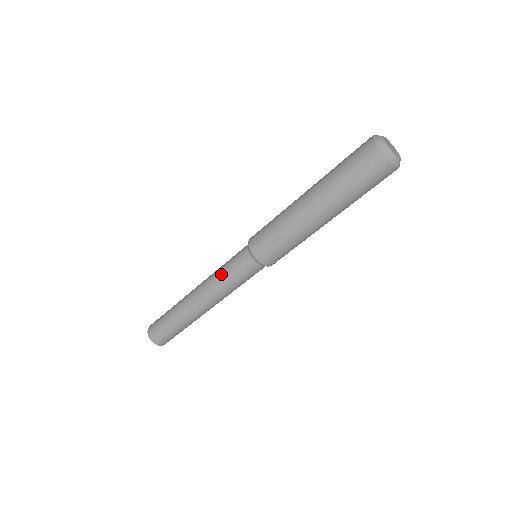
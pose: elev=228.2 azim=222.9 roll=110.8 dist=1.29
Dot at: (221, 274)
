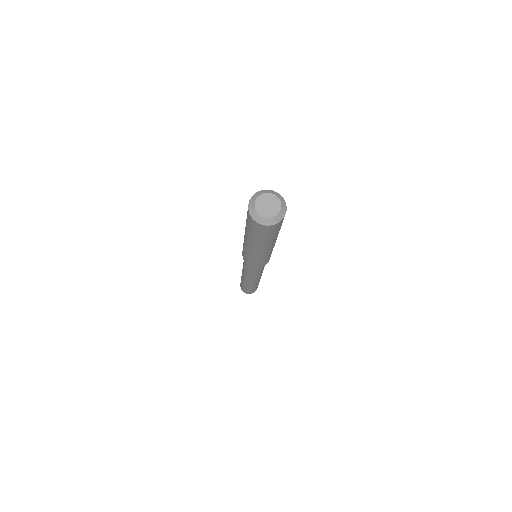
Dot at: (245, 270)
